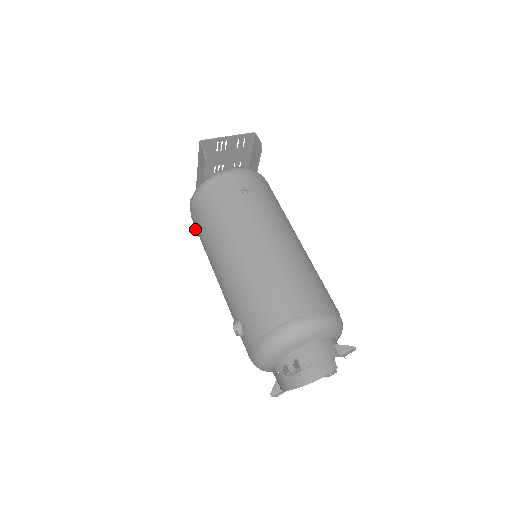
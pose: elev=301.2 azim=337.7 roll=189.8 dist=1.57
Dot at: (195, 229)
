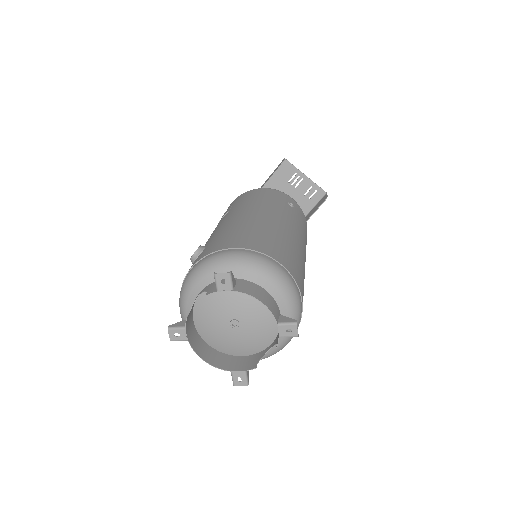
Dot at: occluded
